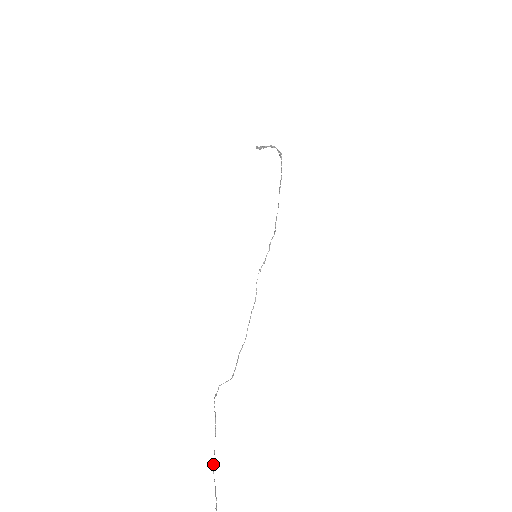
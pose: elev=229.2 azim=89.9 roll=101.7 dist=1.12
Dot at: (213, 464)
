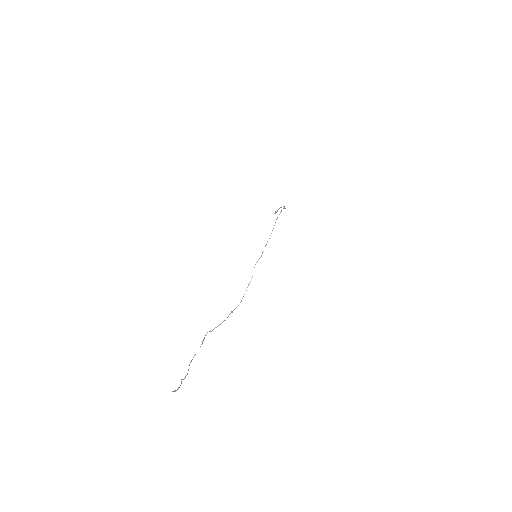
Dot at: (191, 361)
